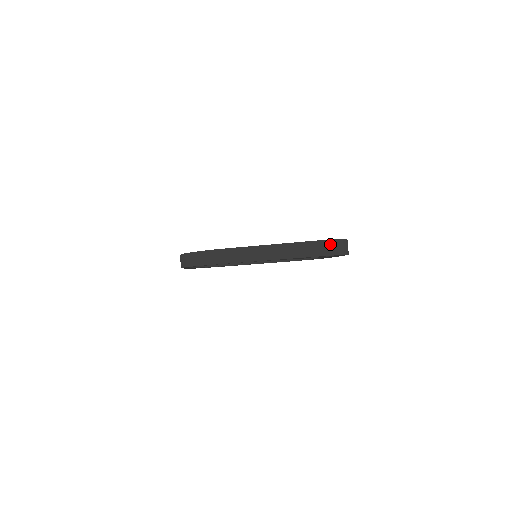
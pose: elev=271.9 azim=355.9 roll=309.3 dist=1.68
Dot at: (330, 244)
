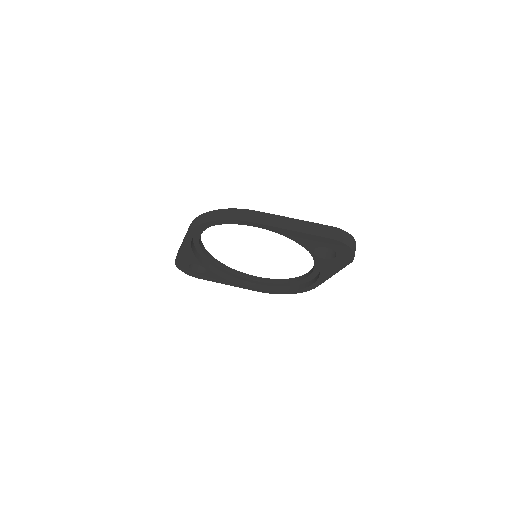
Dot at: (346, 235)
